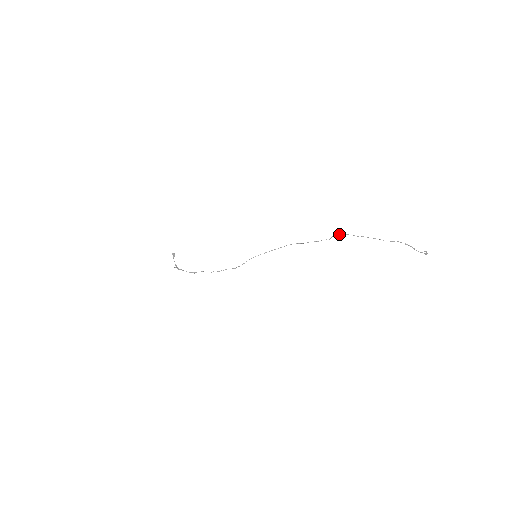
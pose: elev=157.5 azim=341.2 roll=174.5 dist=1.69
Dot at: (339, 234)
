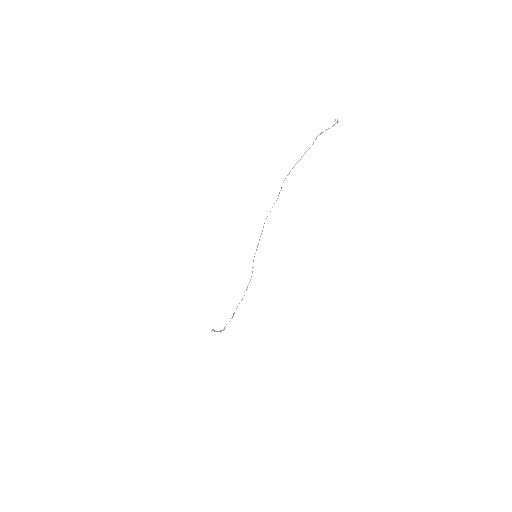
Dot at: occluded
